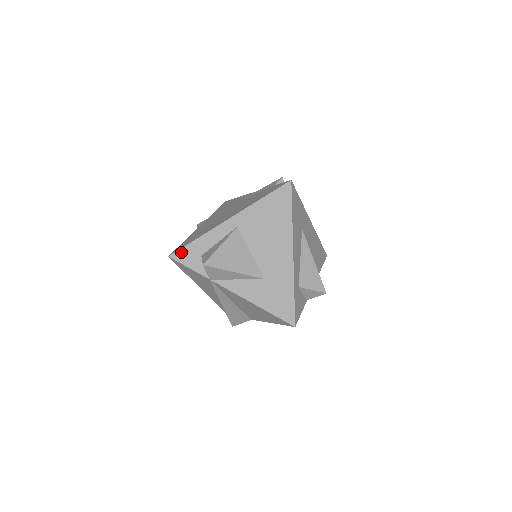
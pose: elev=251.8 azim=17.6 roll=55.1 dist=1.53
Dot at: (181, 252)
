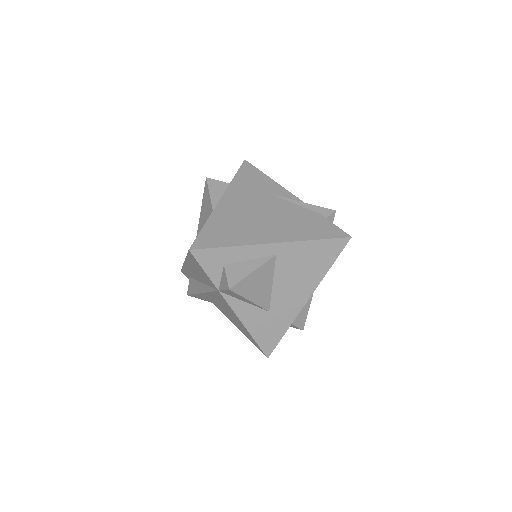
Dot at: (205, 252)
